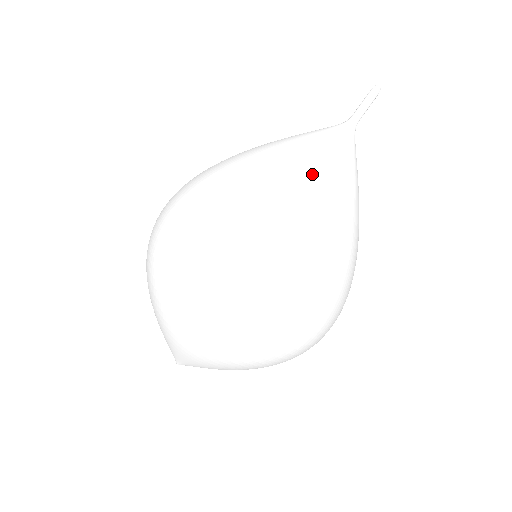
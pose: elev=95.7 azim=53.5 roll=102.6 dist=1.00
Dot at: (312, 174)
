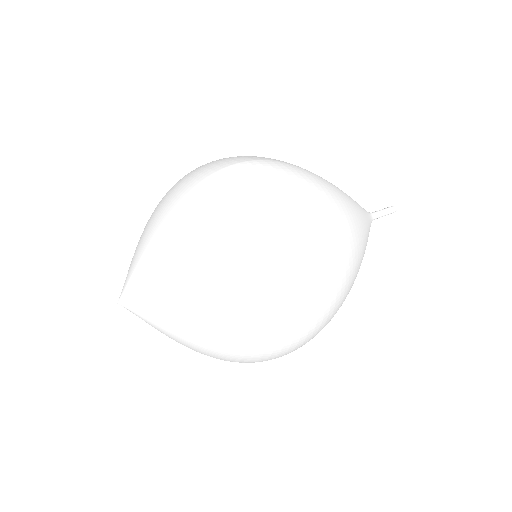
Dot at: occluded
